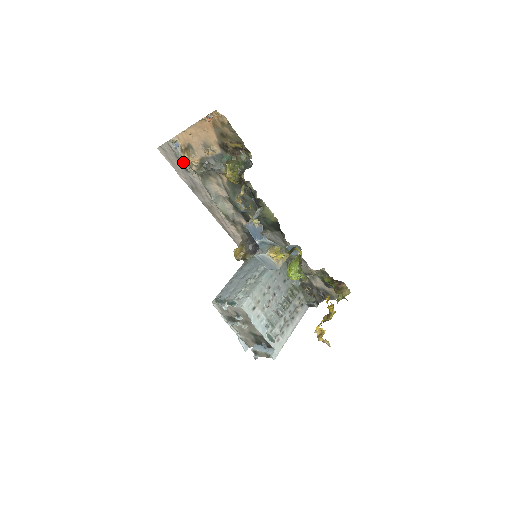
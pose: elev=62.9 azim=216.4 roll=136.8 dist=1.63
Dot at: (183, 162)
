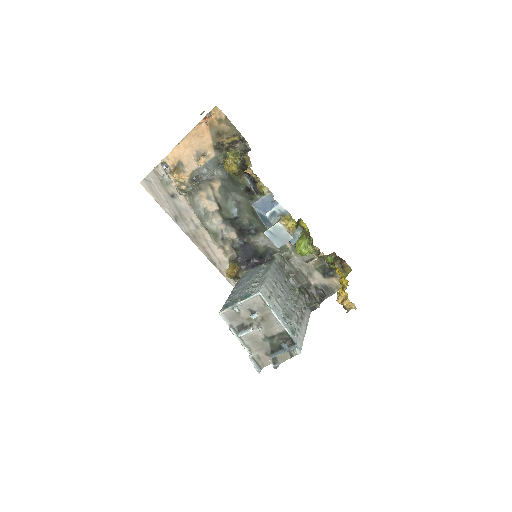
Dot at: (169, 187)
